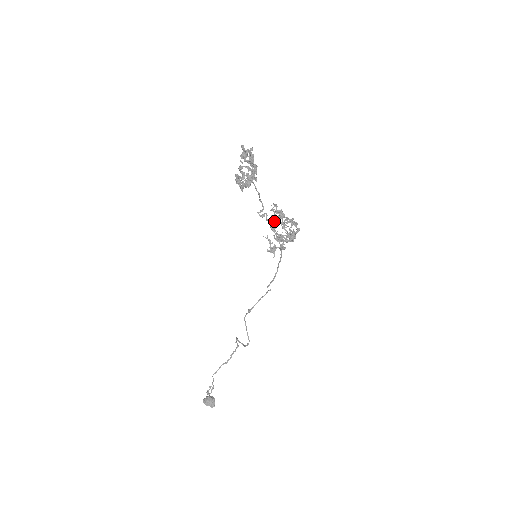
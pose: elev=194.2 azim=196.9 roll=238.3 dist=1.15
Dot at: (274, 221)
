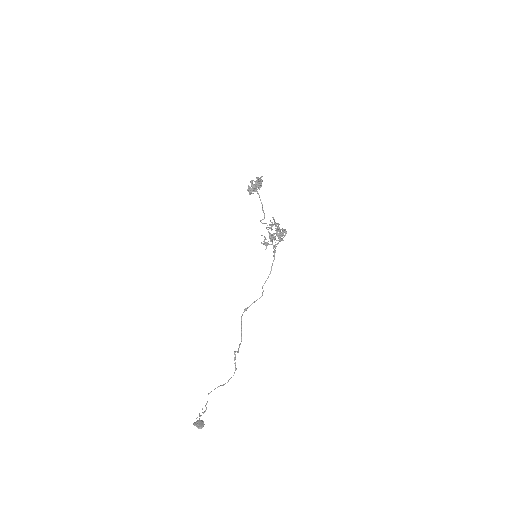
Dot at: (271, 228)
